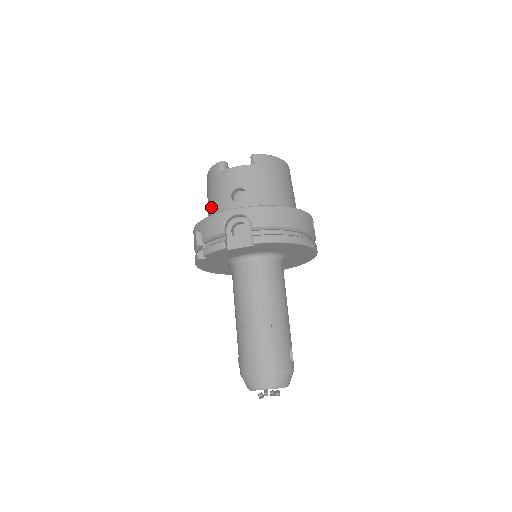
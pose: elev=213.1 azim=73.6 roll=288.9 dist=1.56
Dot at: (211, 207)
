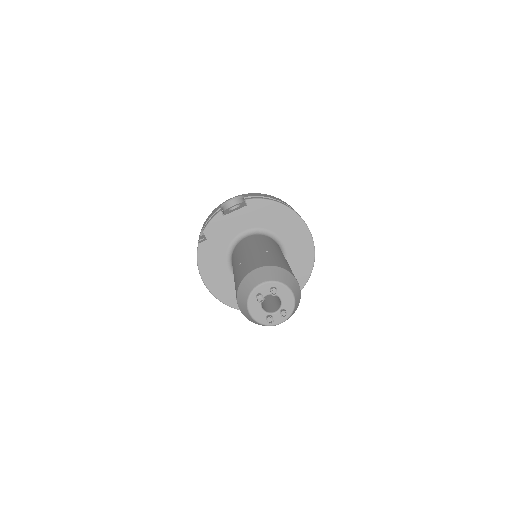
Dot at: occluded
